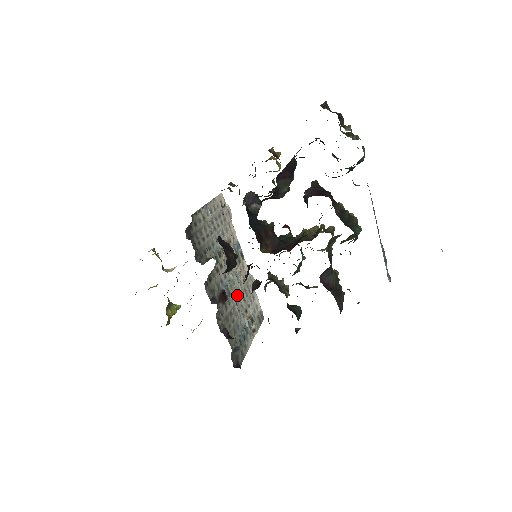
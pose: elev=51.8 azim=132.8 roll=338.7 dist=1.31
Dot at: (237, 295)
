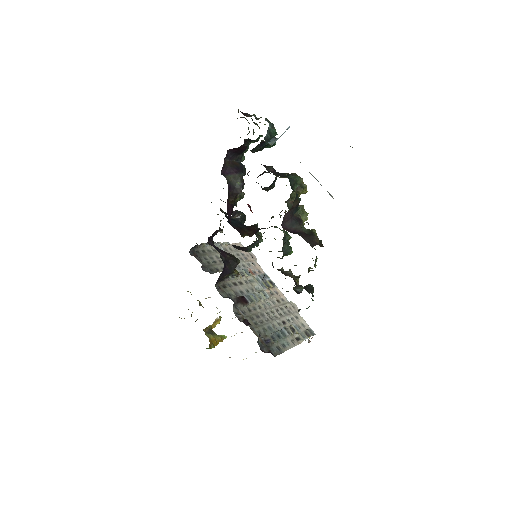
Dot at: (267, 307)
